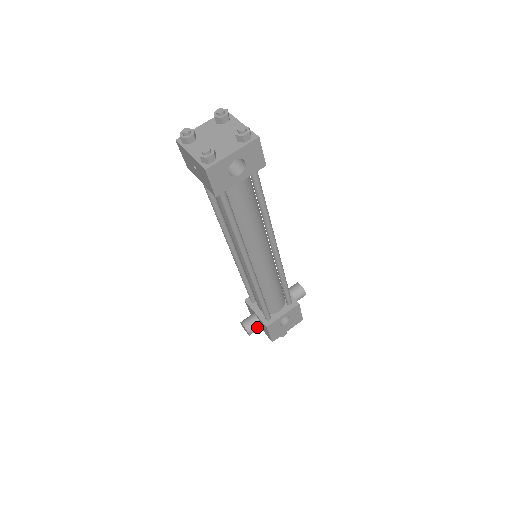
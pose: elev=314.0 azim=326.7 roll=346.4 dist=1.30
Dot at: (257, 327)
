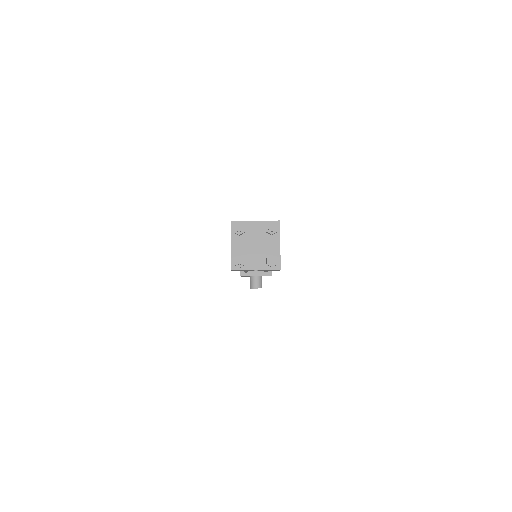
Dot at: occluded
